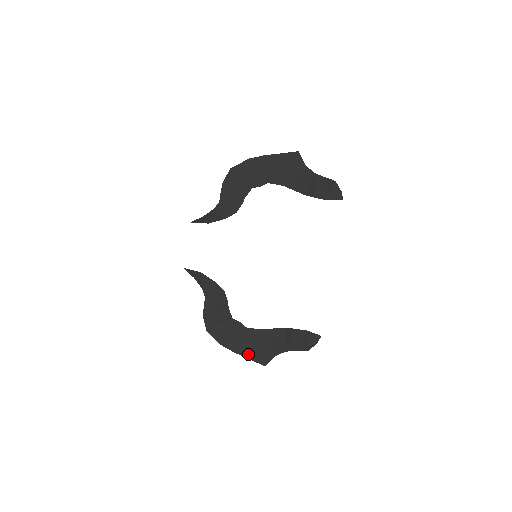
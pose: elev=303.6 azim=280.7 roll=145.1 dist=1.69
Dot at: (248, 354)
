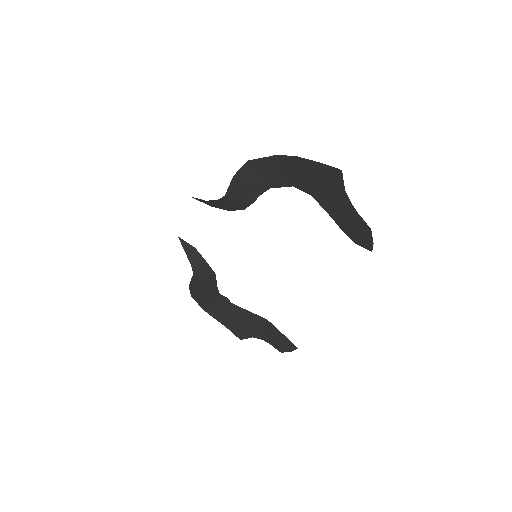
Dot at: (228, 325)
